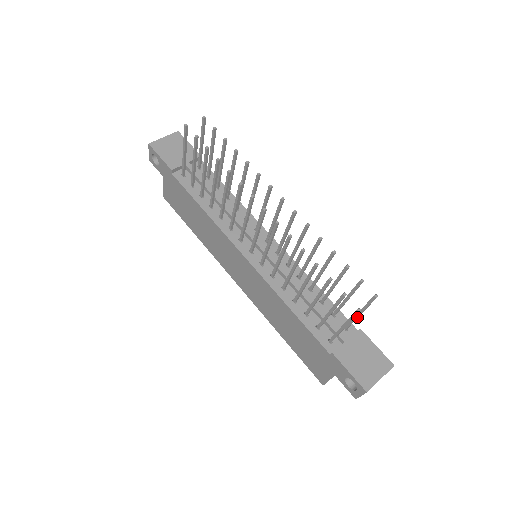
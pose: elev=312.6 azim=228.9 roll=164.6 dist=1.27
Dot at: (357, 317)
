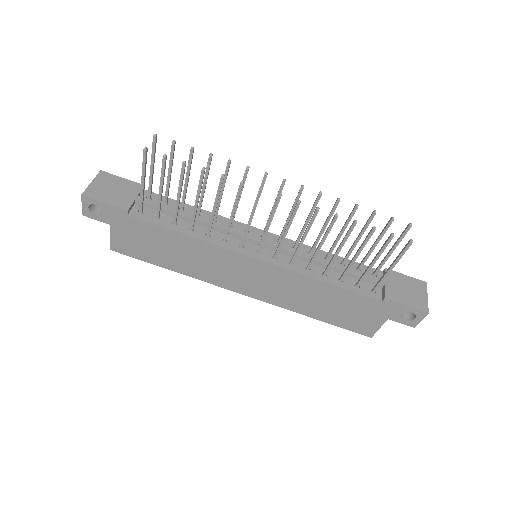
Dot at: (389, 256)
